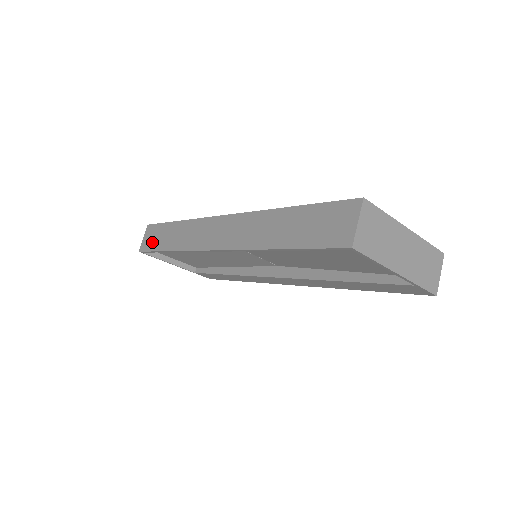
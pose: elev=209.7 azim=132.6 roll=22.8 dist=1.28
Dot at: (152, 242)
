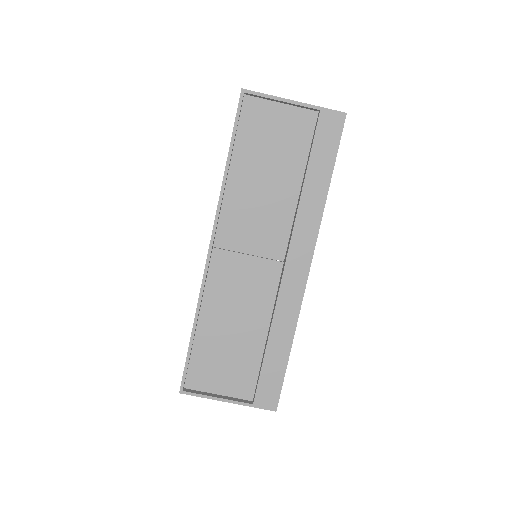
Dot at: occluded
